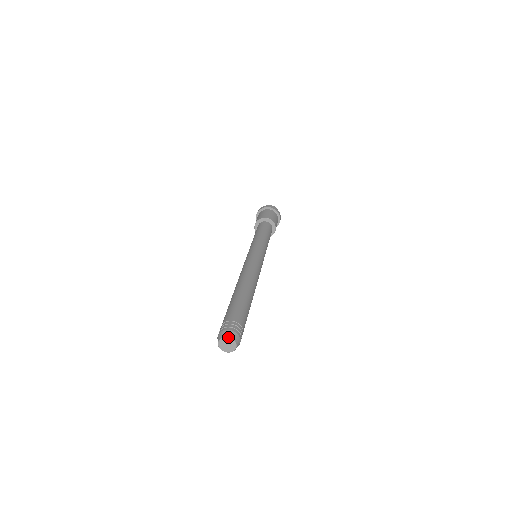
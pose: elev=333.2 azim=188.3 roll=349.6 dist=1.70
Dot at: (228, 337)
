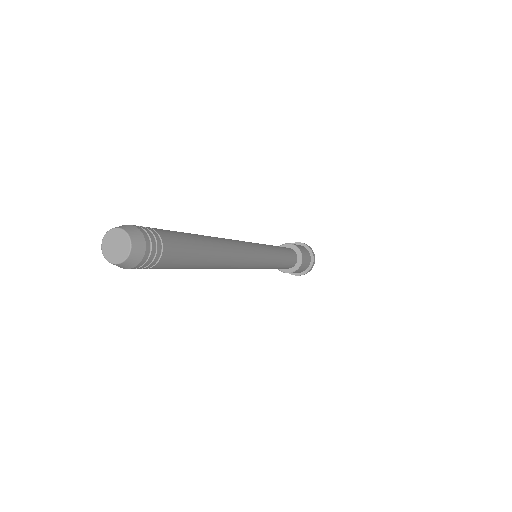
Dot at: (121, 227)
